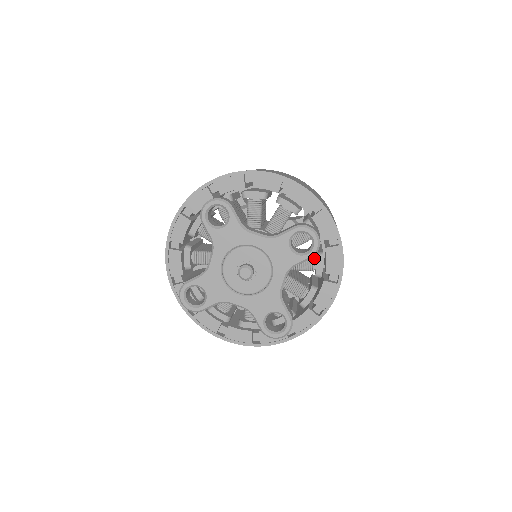
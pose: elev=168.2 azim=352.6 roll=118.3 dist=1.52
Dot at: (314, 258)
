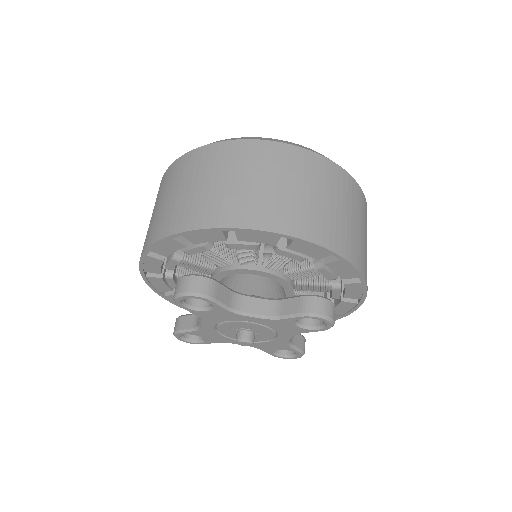
Dot at: (329, 285)
